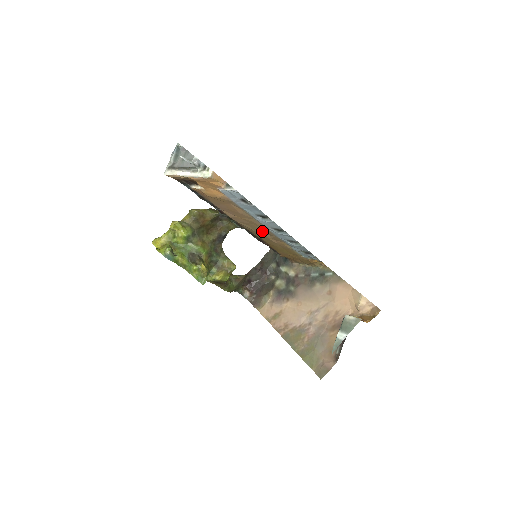
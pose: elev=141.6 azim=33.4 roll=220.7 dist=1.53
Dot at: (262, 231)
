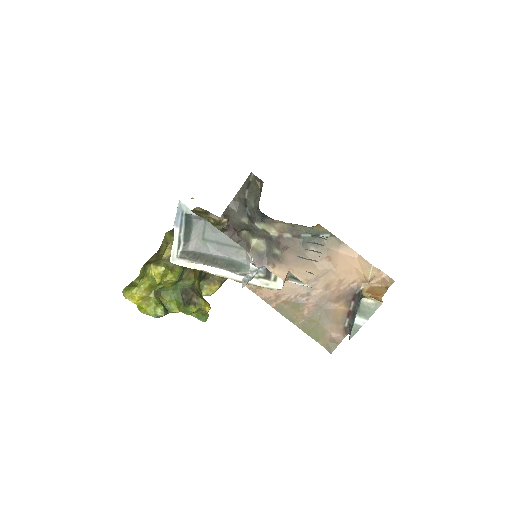
Dot at: occluded
